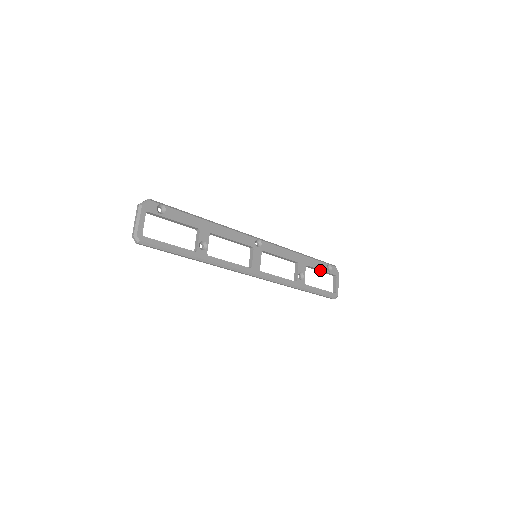
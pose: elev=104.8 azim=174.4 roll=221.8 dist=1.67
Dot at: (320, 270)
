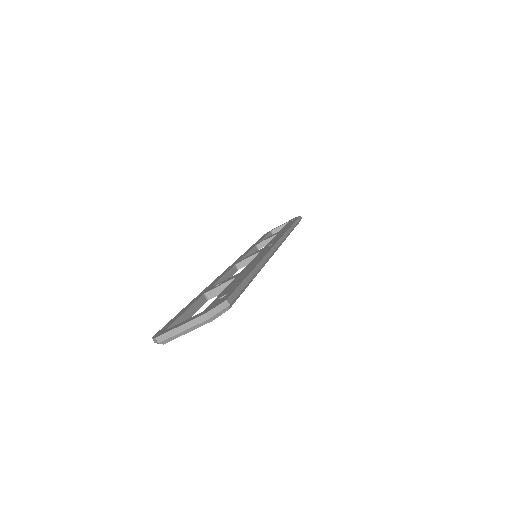
Dot at: occluded
